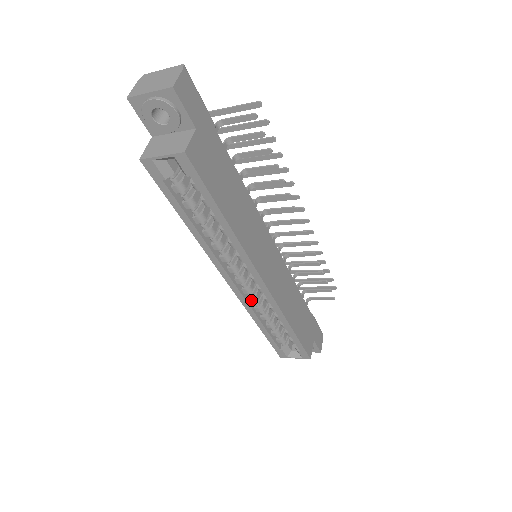
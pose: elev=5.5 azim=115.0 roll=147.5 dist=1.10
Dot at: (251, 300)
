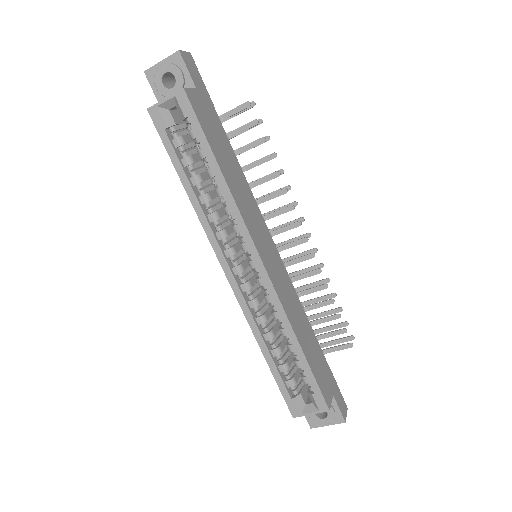
Dot at: (251, 303)
